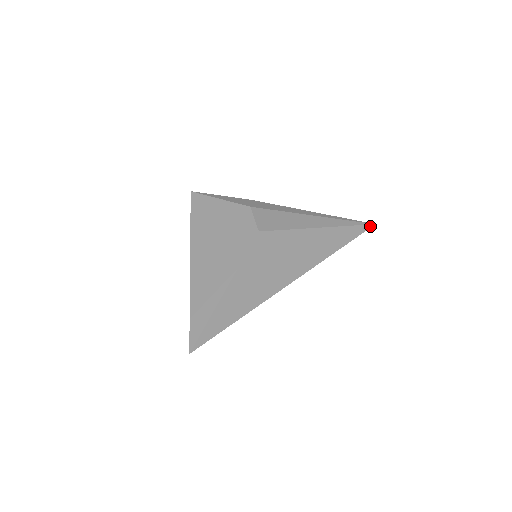
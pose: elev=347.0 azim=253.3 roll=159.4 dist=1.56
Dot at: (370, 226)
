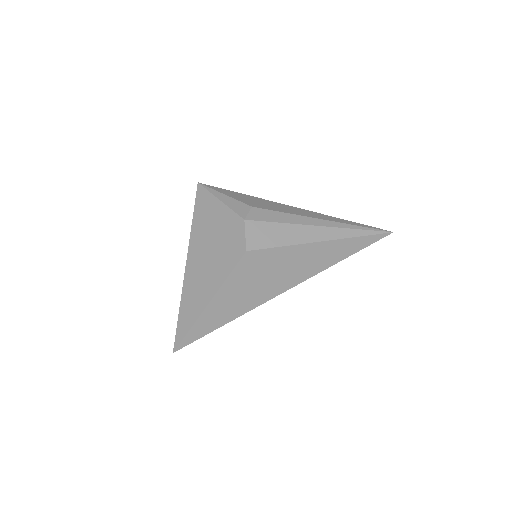
Dot at: (386, 234)
